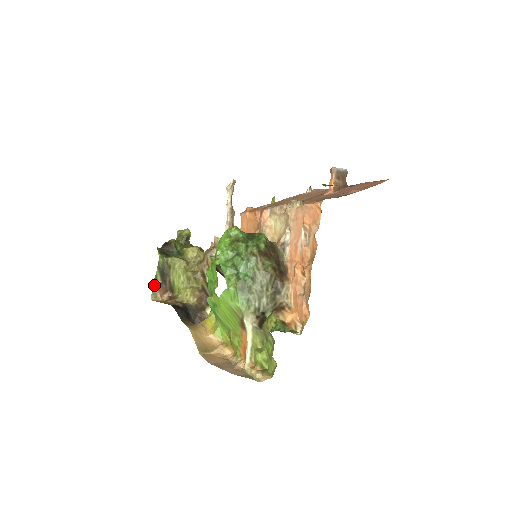
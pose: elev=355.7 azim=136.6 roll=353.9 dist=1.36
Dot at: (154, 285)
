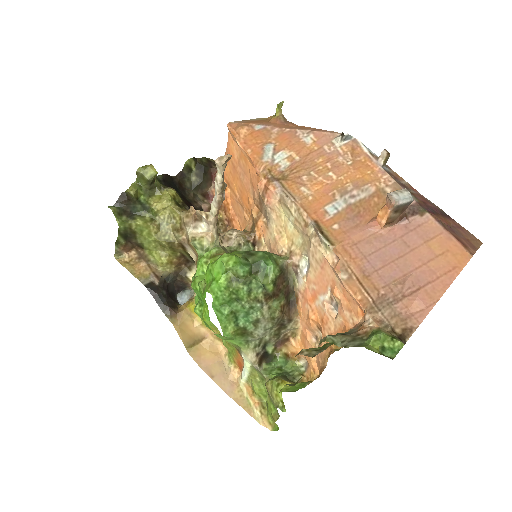
Dot at: (116, 246)
